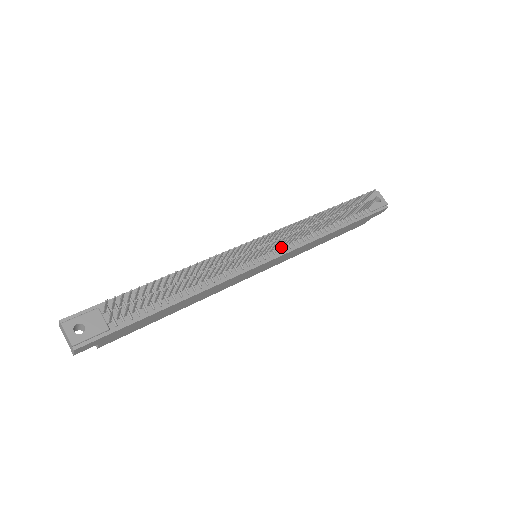
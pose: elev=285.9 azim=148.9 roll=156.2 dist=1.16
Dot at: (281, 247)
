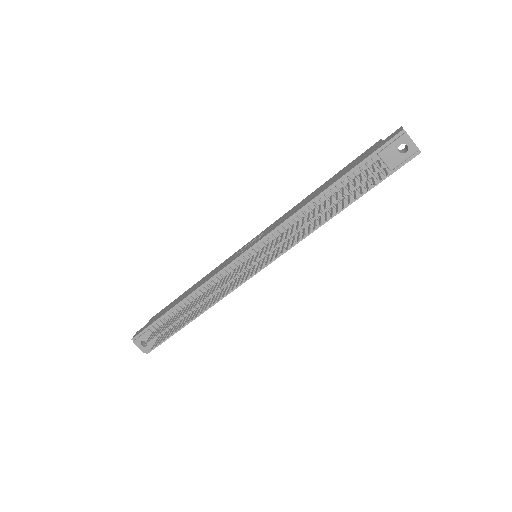
Dot at: (275, 250)
